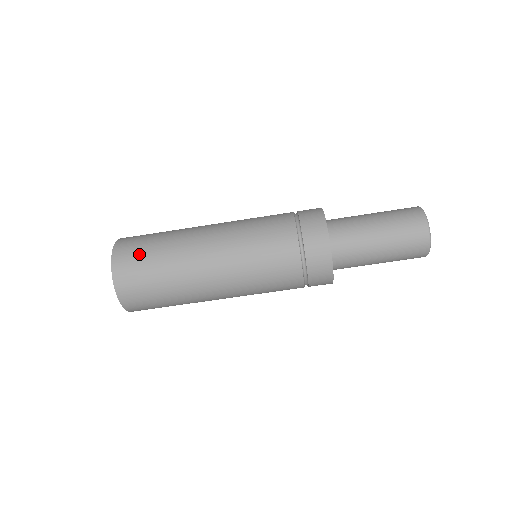
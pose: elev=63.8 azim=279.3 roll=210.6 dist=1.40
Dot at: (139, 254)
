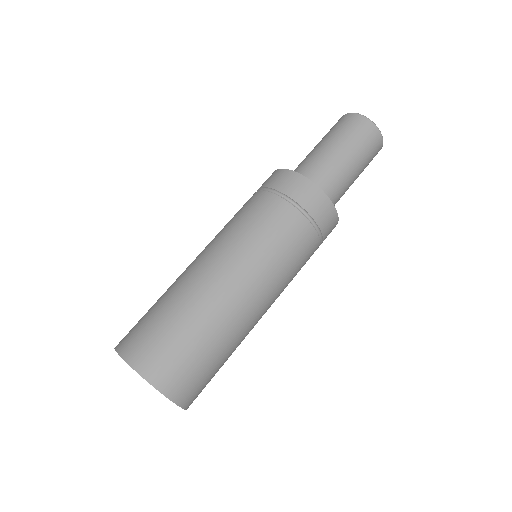
Dot at: occluded
